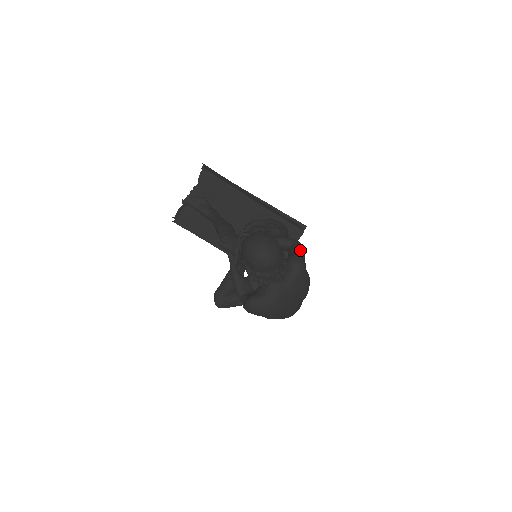
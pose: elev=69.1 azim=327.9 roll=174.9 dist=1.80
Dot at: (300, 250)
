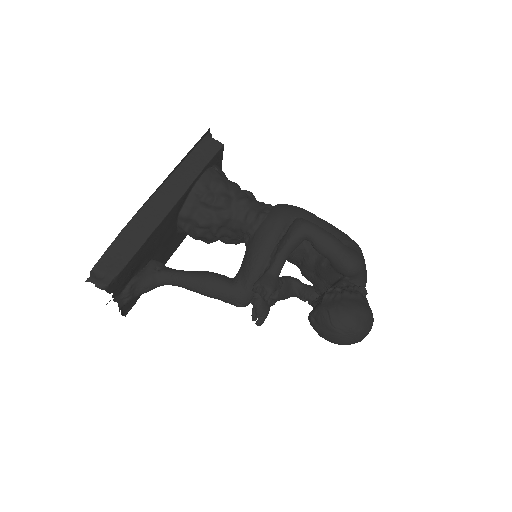
Dot at: (330, 242)
